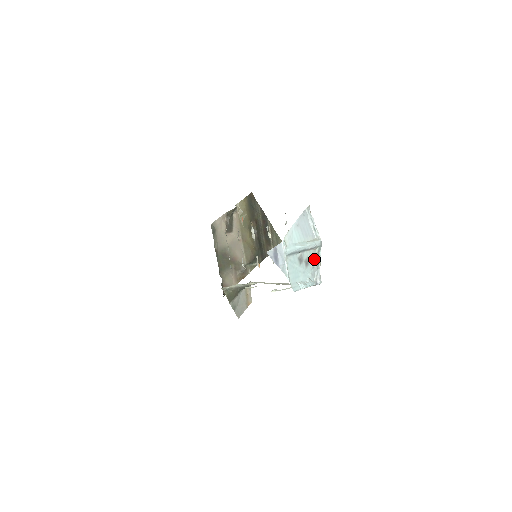
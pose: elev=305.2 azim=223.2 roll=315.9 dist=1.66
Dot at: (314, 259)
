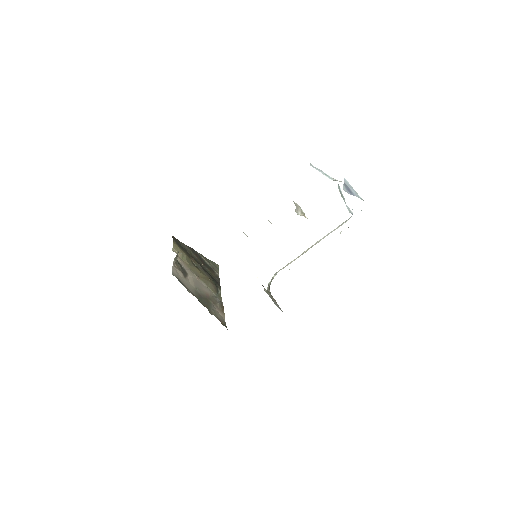
Dot at: (341, 196)
